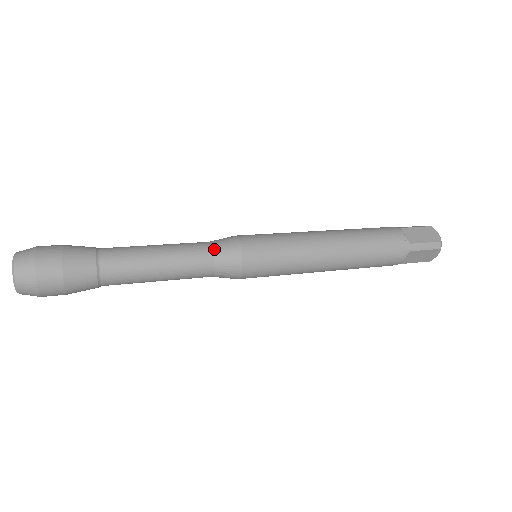
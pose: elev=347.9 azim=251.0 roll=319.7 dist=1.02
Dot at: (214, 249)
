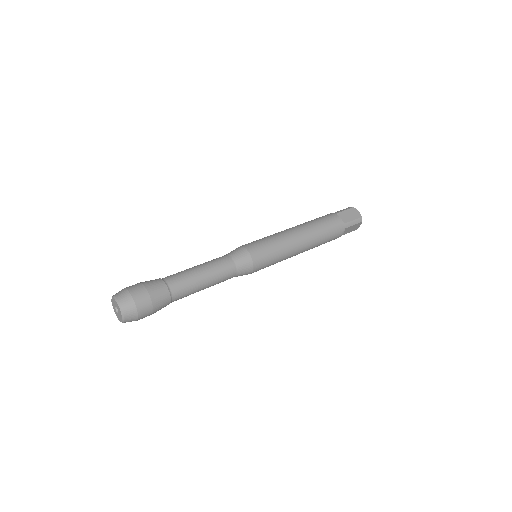
Dot at: (234, 260)
